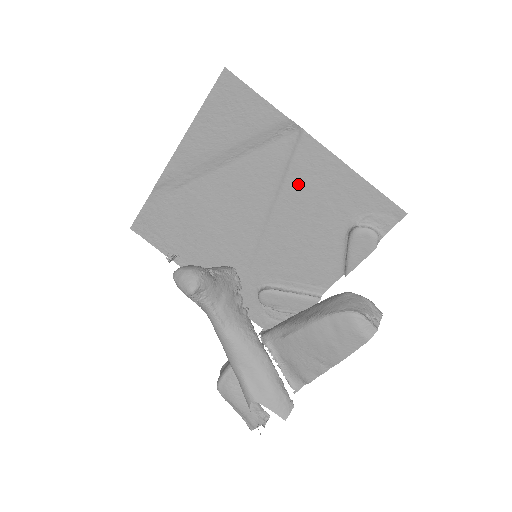
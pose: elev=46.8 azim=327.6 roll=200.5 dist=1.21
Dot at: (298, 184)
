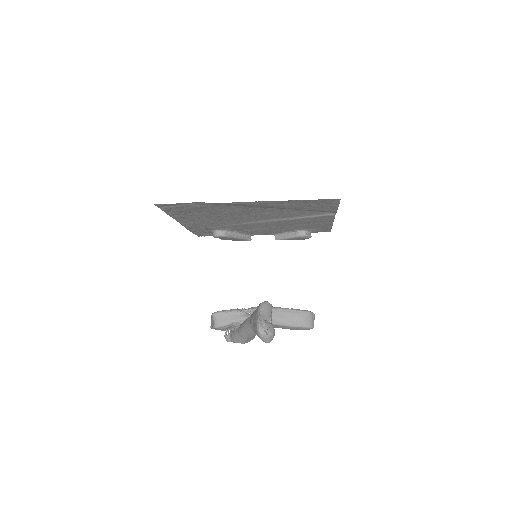
Dot at: (302, 221)
